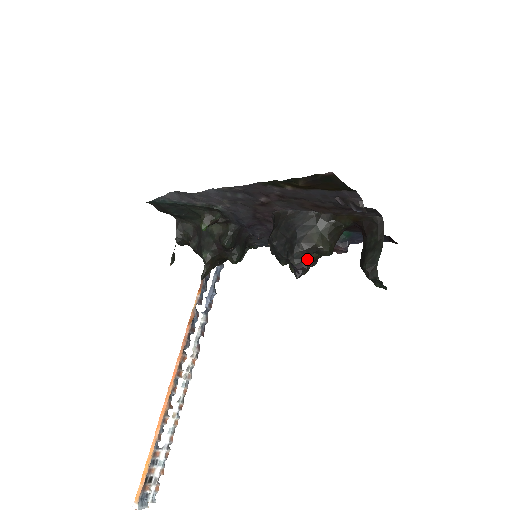
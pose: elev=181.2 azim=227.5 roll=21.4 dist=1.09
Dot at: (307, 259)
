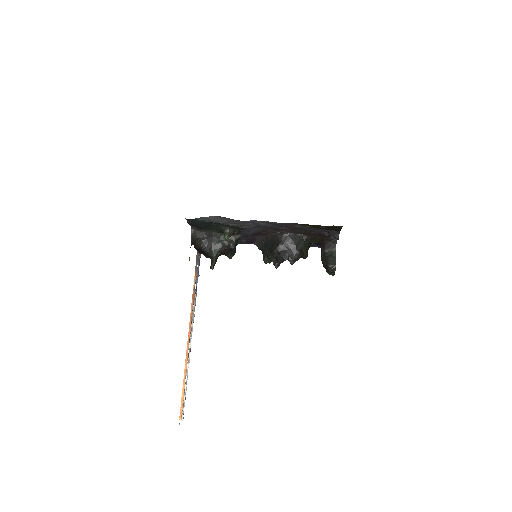
Dot at: occluded
